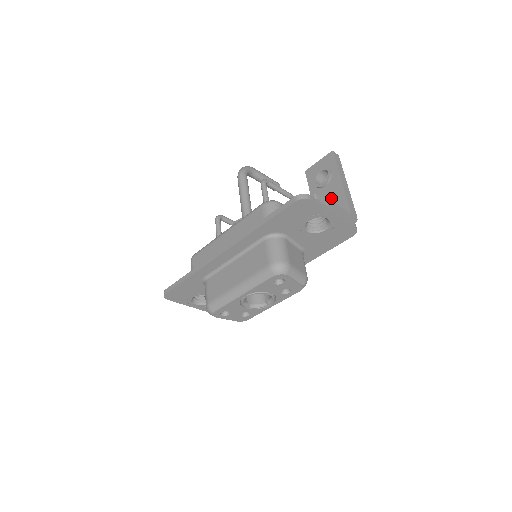
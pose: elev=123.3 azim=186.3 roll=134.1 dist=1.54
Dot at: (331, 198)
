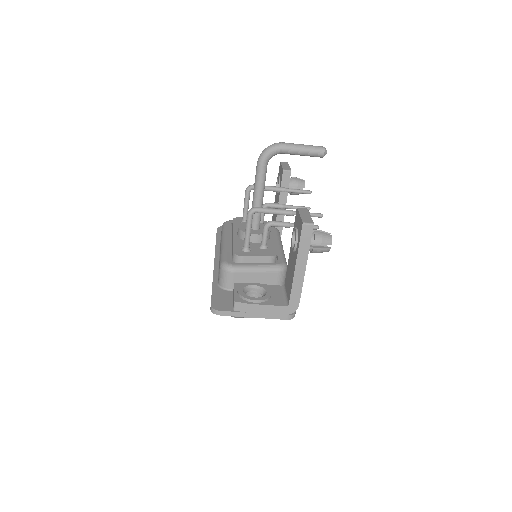
Dot at: (291, 269)
